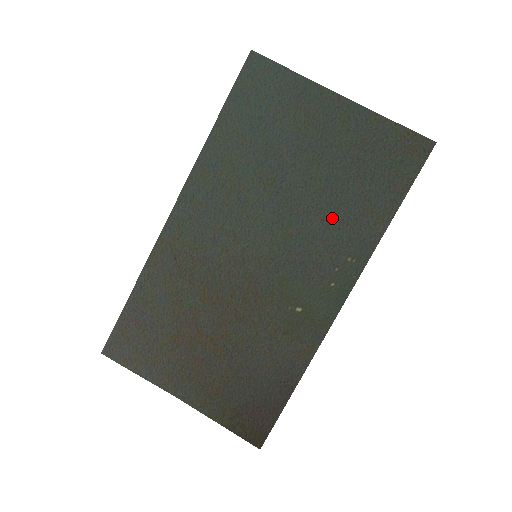
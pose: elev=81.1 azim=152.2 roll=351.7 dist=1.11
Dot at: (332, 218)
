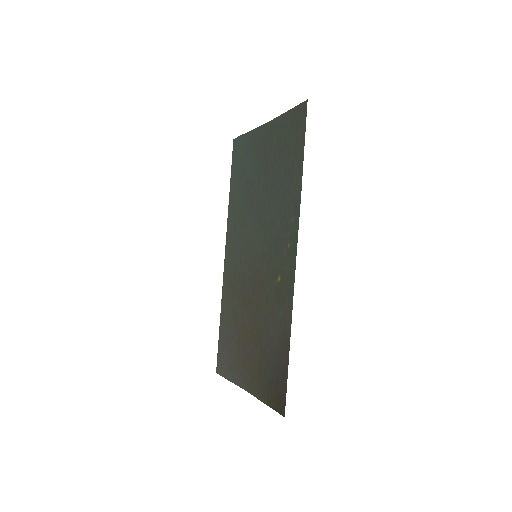
Dot at: (279, 199)
